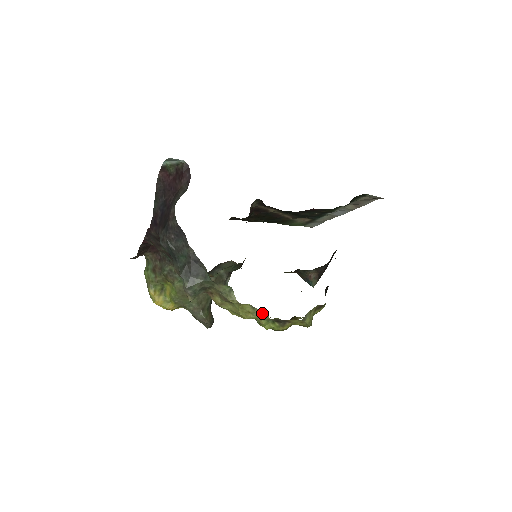
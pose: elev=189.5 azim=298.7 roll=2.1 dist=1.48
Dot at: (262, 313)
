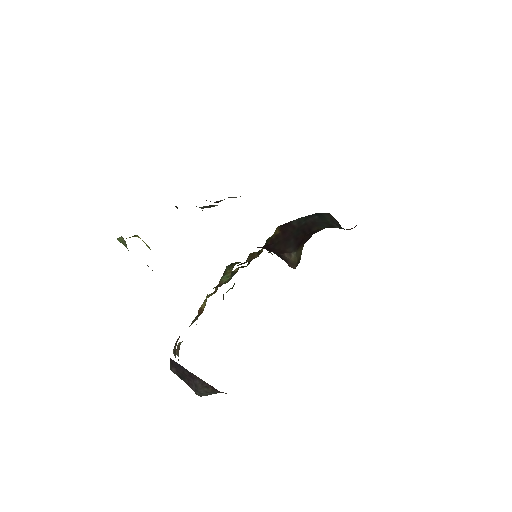
Dot at: occluded
